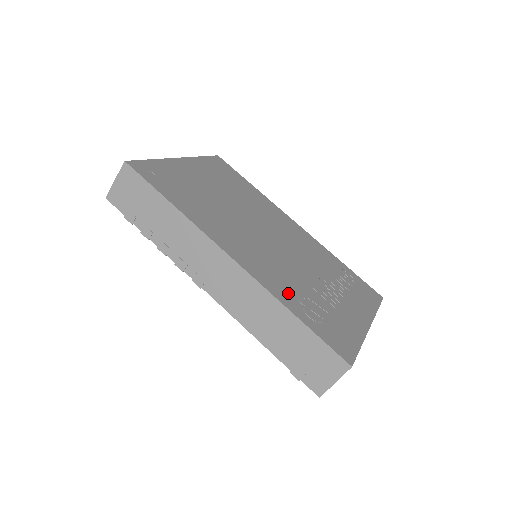
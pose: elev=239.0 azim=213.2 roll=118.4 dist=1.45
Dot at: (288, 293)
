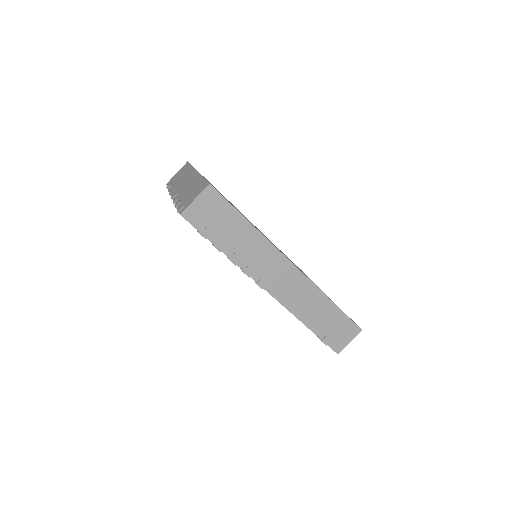
Dot at: occluded
